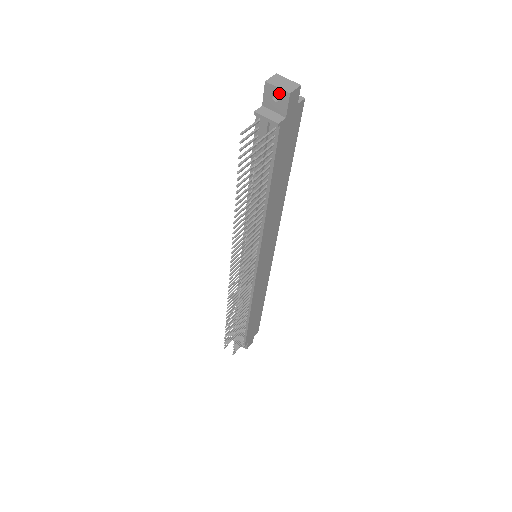
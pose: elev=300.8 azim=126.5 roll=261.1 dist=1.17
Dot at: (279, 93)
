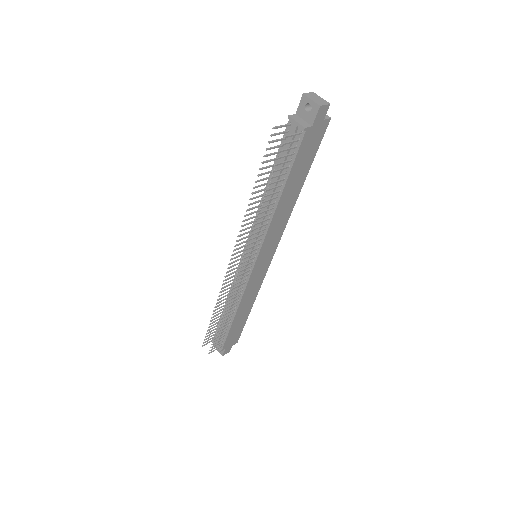
Dot at: (312, 105)
